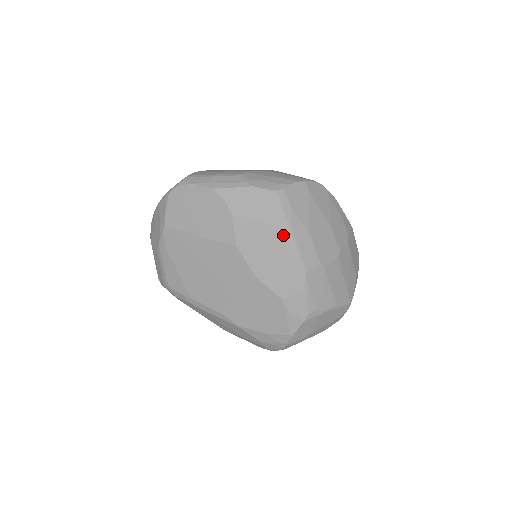
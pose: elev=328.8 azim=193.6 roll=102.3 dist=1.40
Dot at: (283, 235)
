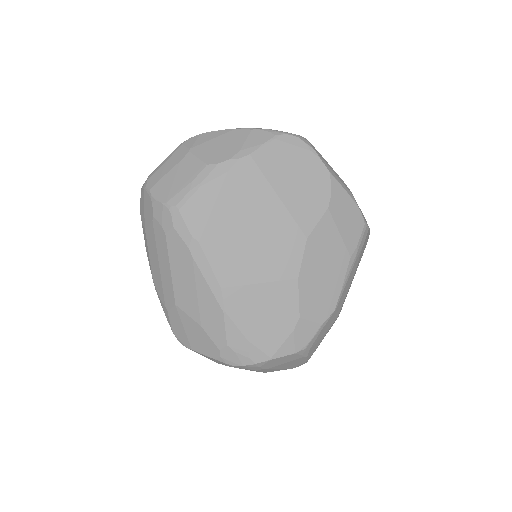
Dot at: (347, 264)
